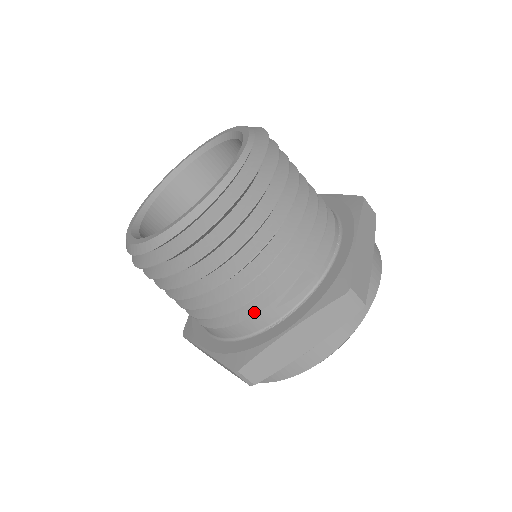
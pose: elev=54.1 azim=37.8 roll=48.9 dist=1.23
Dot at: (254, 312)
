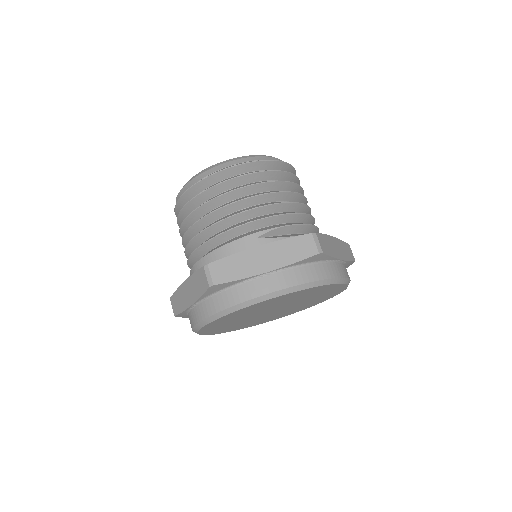
Dot at: (240, 237)
